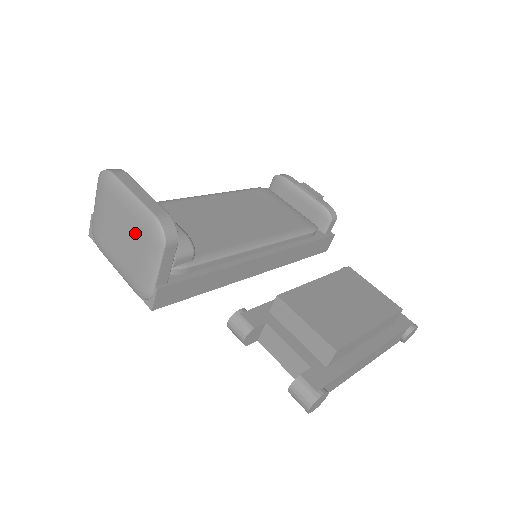
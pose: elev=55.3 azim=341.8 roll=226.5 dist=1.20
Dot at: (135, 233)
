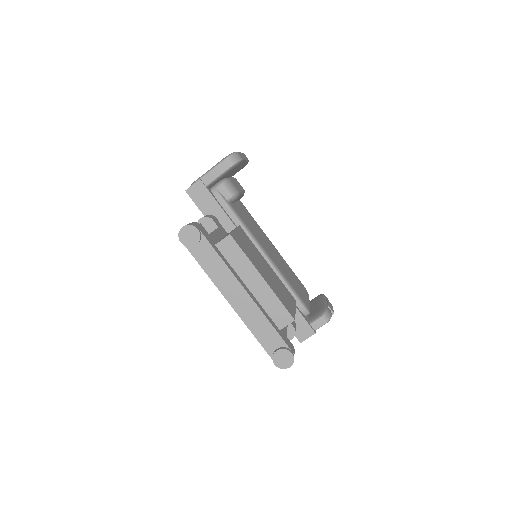
Dot at: occluded
